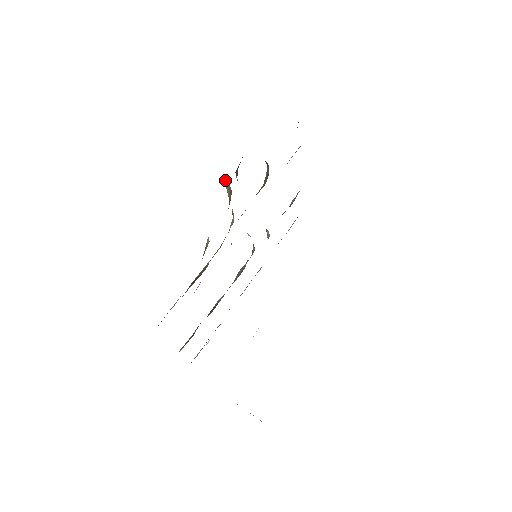
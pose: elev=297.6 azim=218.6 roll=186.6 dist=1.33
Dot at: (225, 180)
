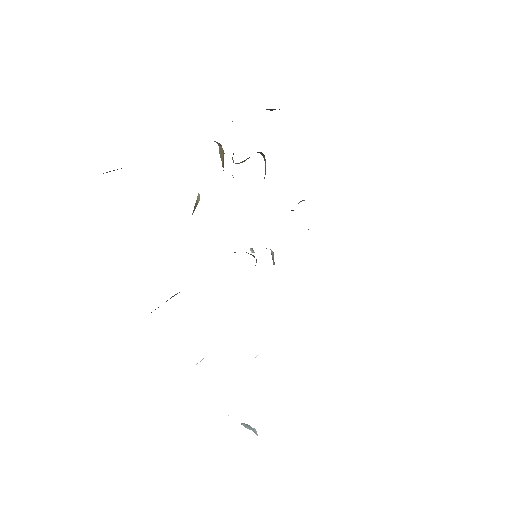
Dot at: (219, 149)
